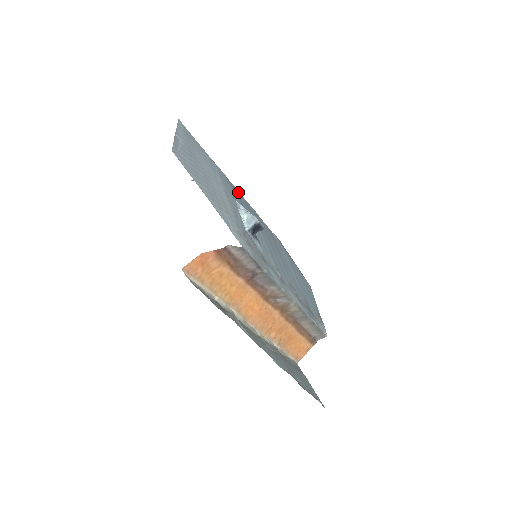
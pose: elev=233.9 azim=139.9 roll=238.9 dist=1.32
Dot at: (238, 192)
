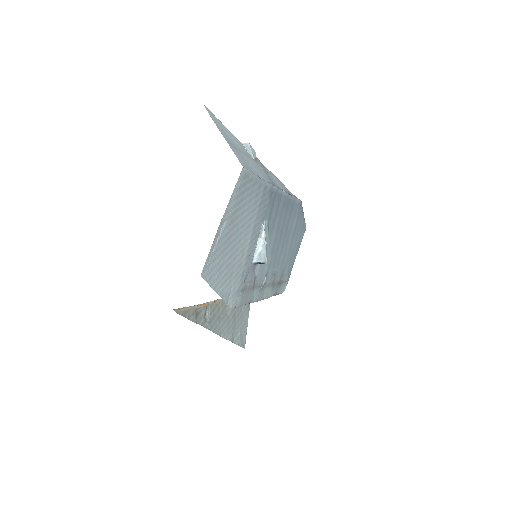
Dot at: (277, 192)
